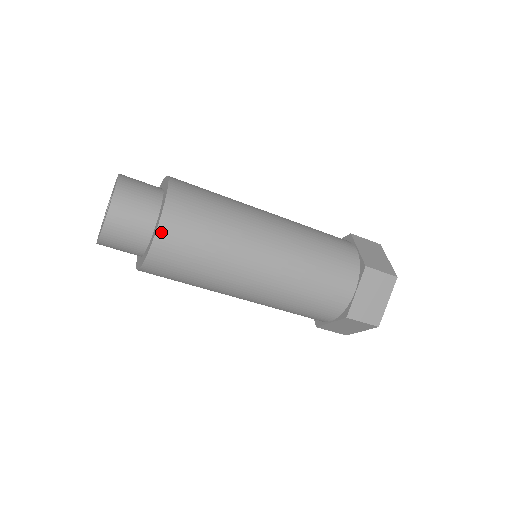
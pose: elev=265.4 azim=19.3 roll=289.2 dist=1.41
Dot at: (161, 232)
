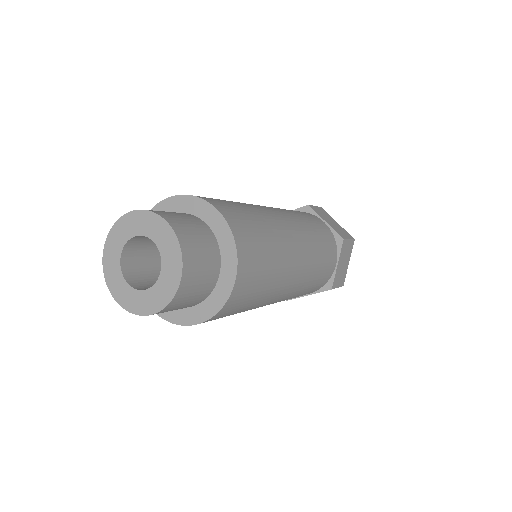
Dot at: occluded
